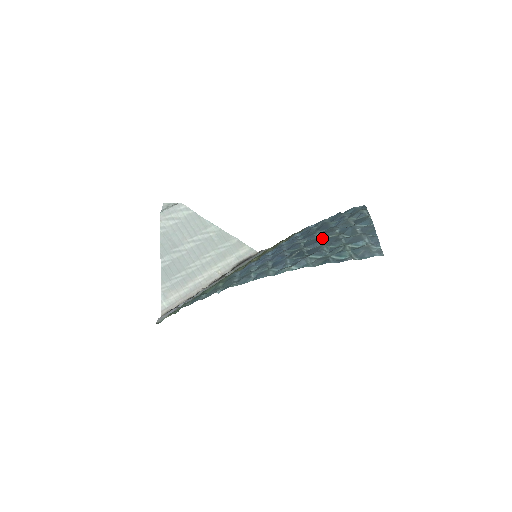
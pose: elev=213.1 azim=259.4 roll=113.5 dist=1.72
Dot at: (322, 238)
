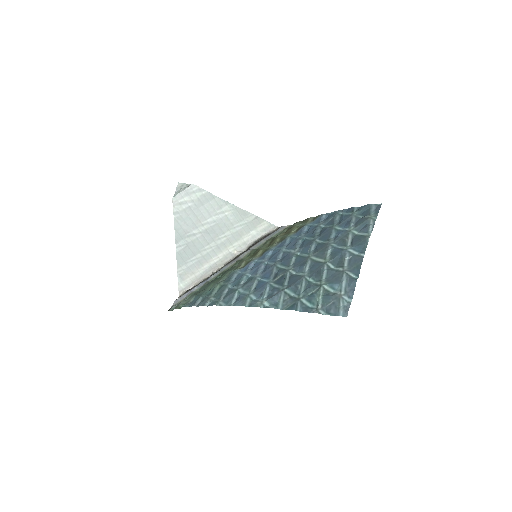
Dot at: (311, 259)
